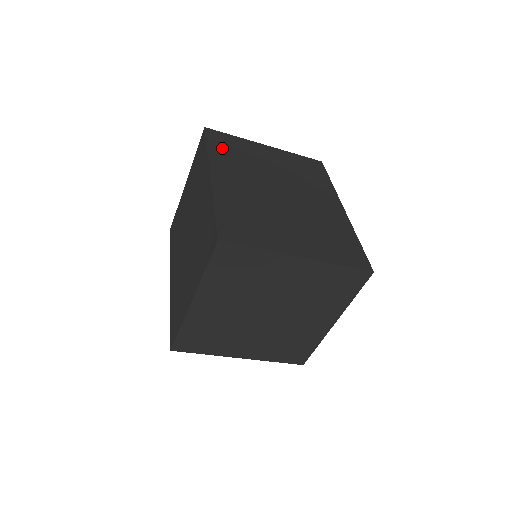
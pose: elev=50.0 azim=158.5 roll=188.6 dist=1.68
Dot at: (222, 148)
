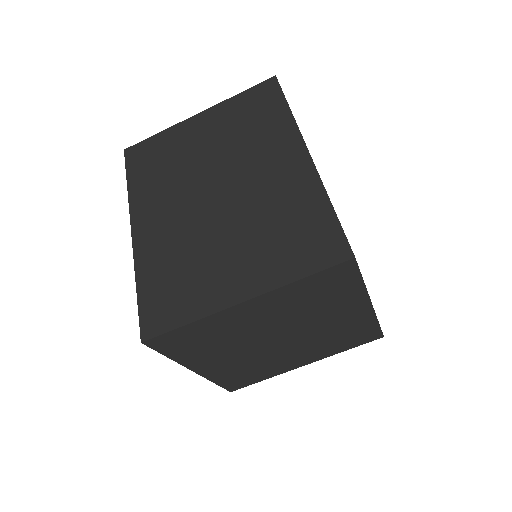
Dot at: occluded
